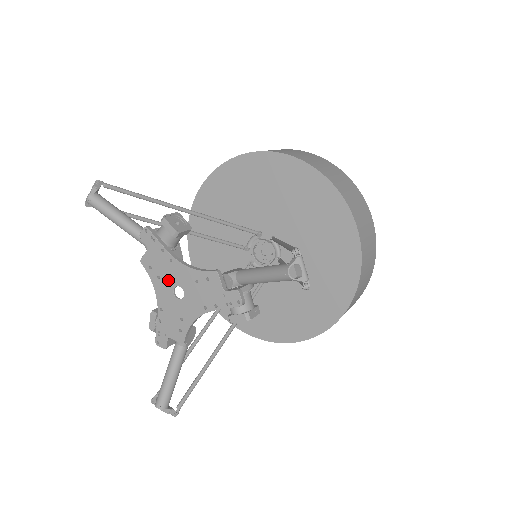
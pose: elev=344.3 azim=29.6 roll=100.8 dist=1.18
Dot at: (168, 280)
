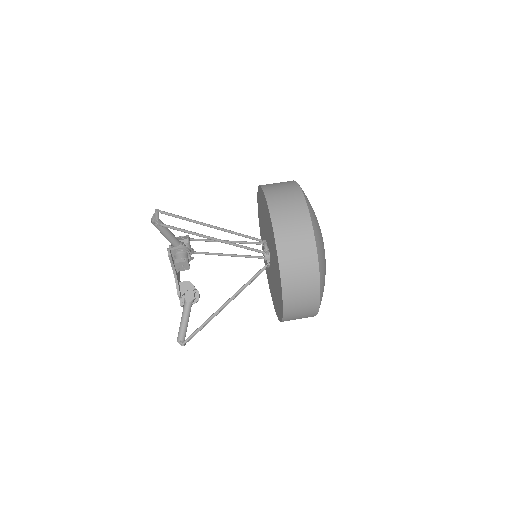
Dot at: occluded
